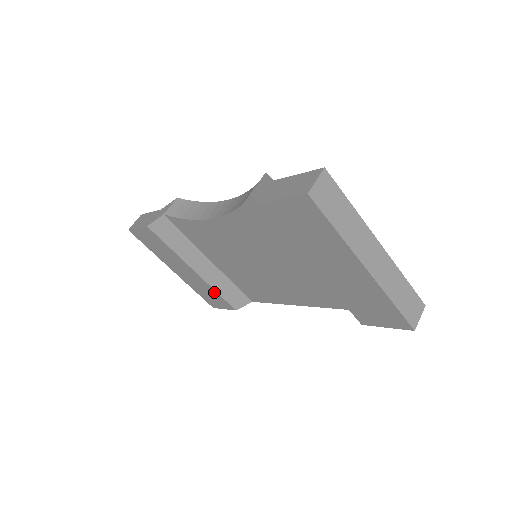
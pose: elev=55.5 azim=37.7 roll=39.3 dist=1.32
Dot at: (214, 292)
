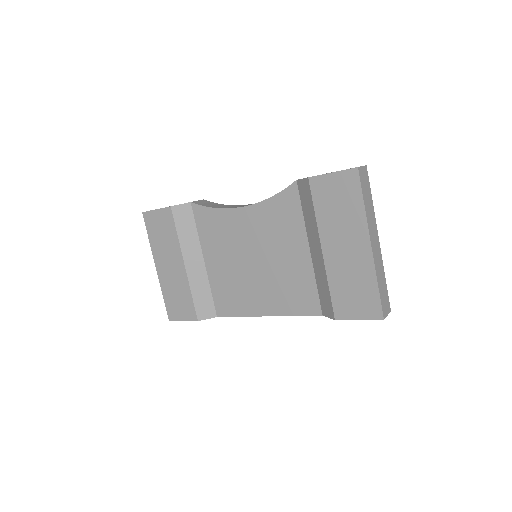
Dot at: (188, 295)
